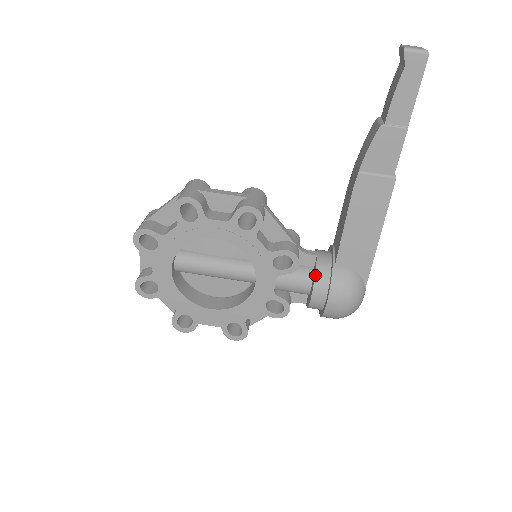
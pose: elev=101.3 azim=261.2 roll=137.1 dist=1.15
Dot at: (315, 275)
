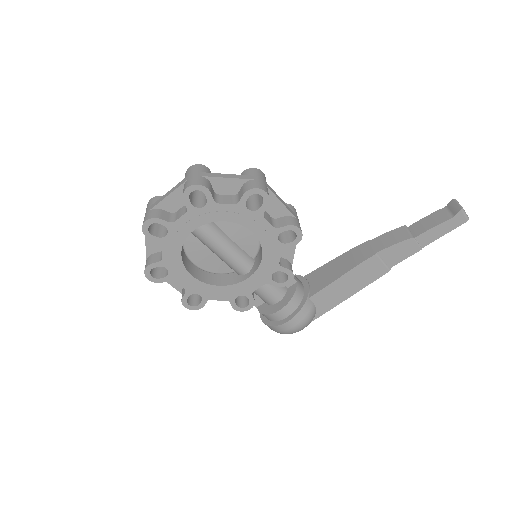
Dot at: (292, 298)
